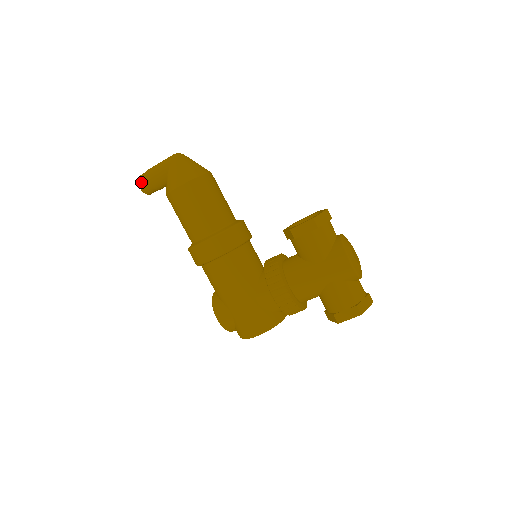
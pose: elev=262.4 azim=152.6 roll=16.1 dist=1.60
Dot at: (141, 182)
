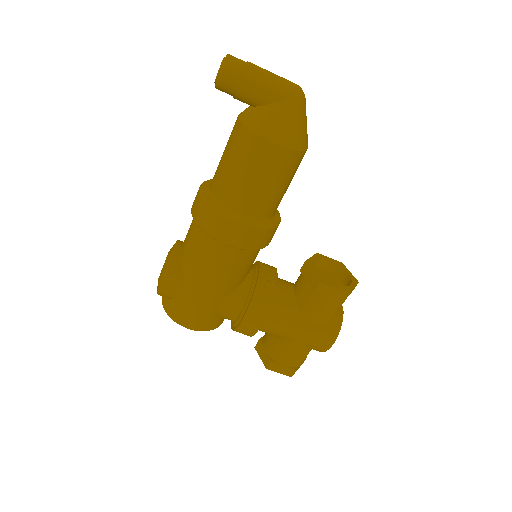
Dot at: (229, 72)
